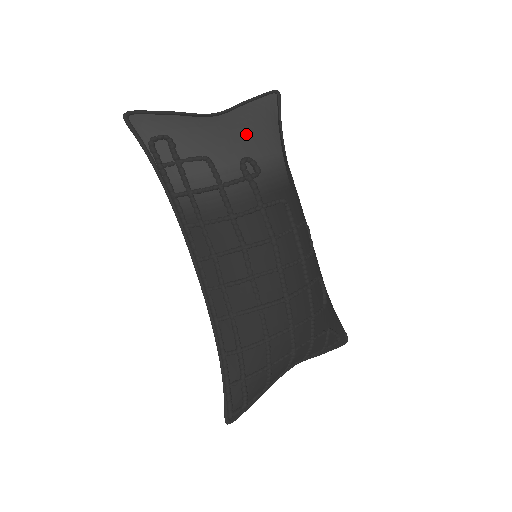
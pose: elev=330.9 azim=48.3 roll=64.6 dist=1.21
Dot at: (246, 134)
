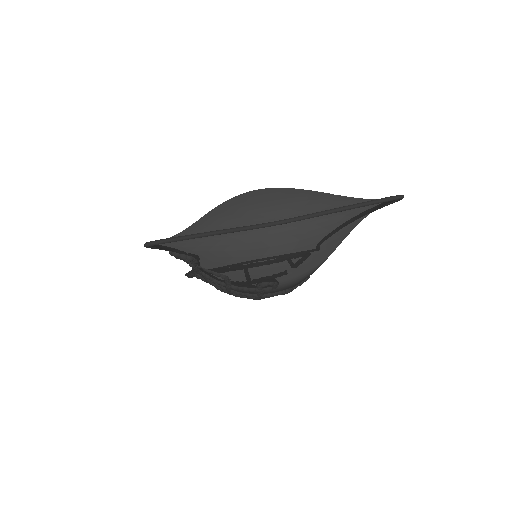
Dot at: (288, 265)
